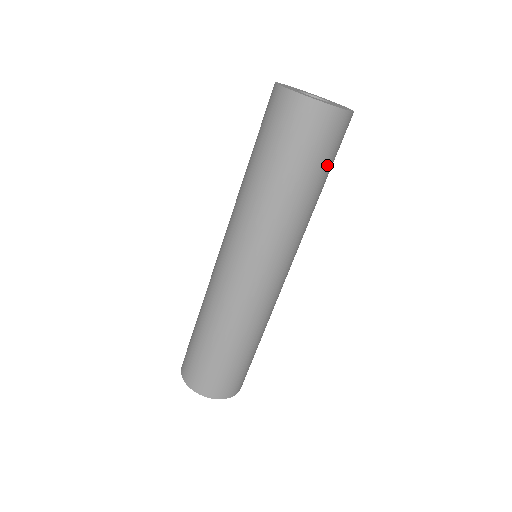
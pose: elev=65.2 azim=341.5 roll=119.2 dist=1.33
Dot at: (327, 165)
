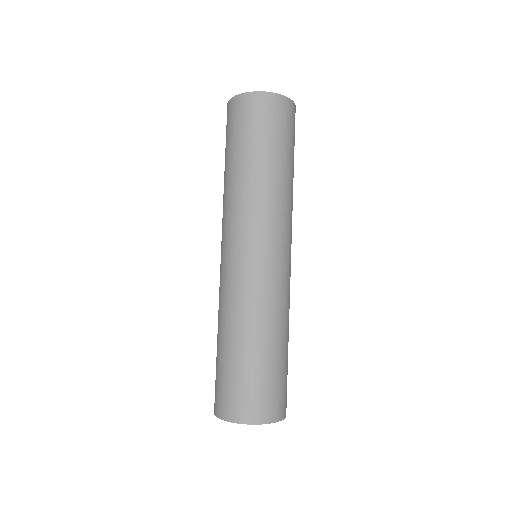
Dot at: occluded
